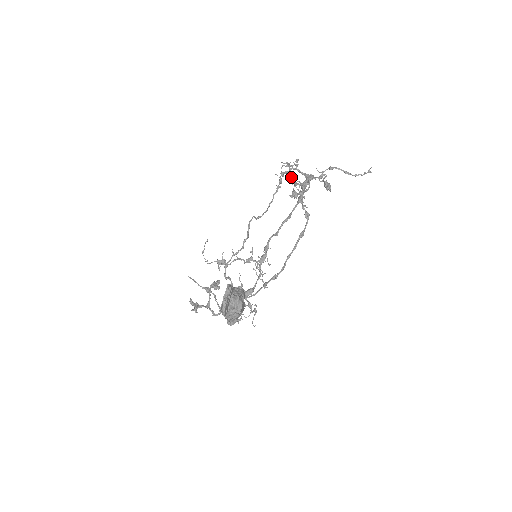
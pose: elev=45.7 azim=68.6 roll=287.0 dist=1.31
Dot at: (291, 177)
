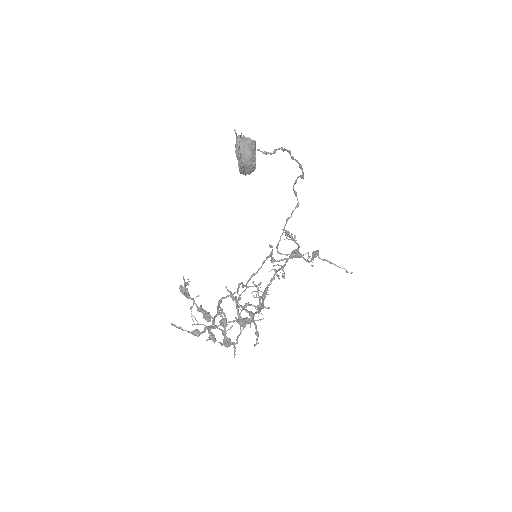
Dot at: occluded
